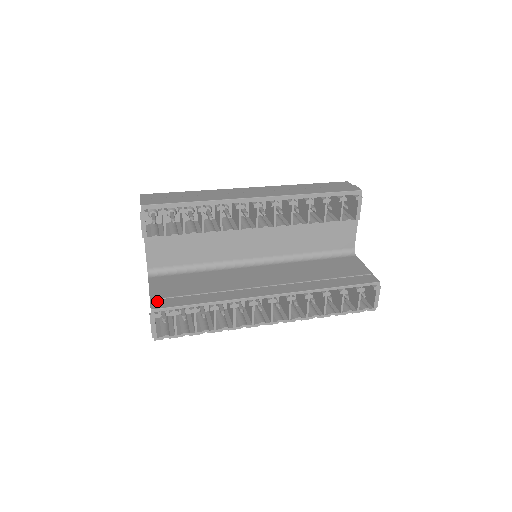
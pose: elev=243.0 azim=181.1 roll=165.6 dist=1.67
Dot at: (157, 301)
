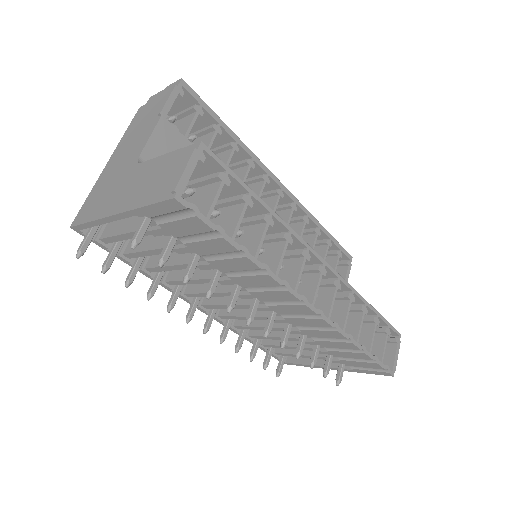
Dot at: occluded
